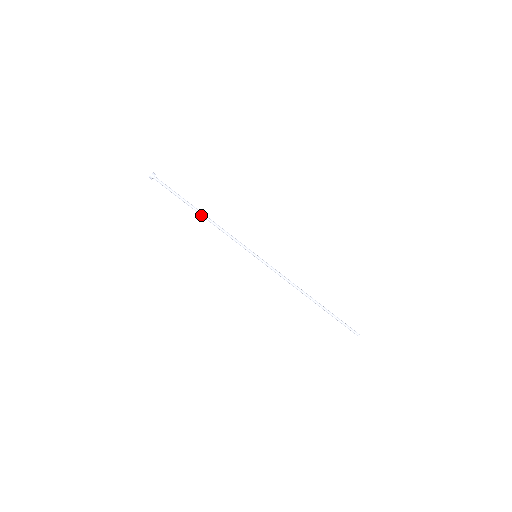
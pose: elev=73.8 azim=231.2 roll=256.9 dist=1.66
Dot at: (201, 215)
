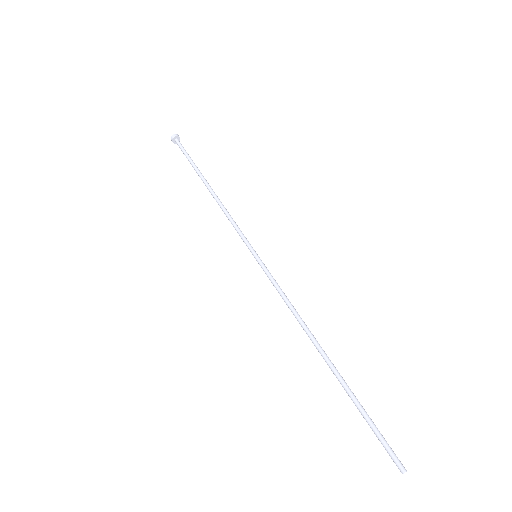
Dot at: (208, 186)
